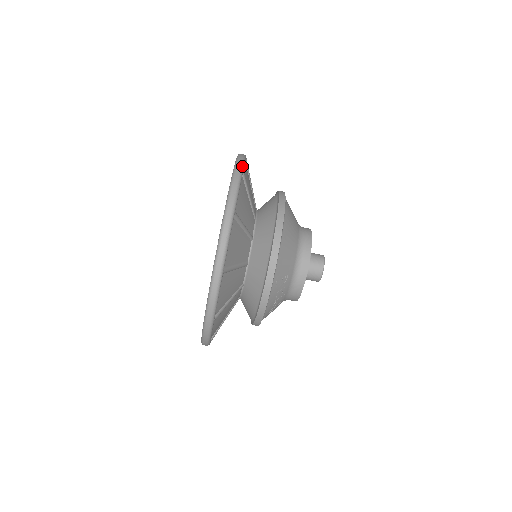
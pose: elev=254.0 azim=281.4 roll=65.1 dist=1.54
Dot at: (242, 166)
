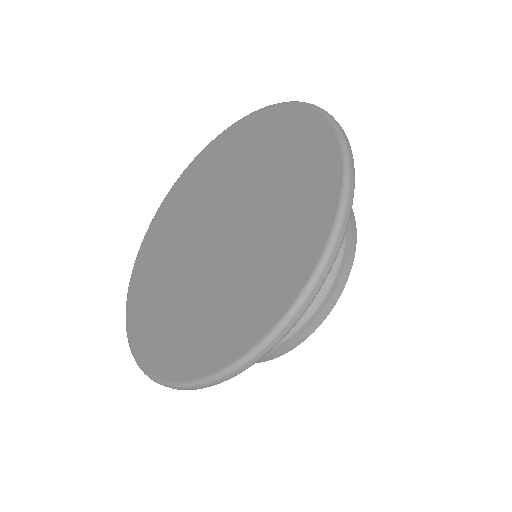
Dot at: (345, 134)
